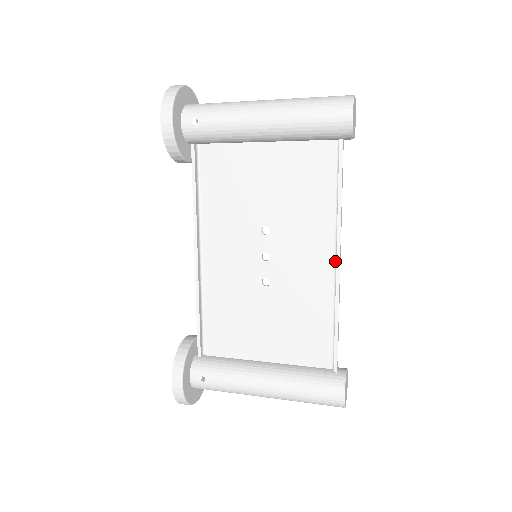
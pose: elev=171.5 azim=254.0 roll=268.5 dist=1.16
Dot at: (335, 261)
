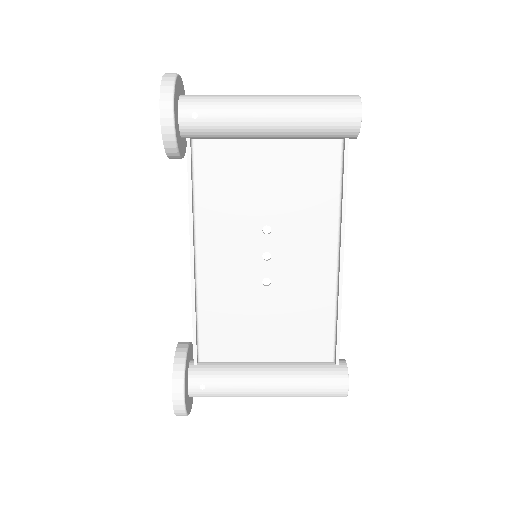
Dot at: (337, 258)
